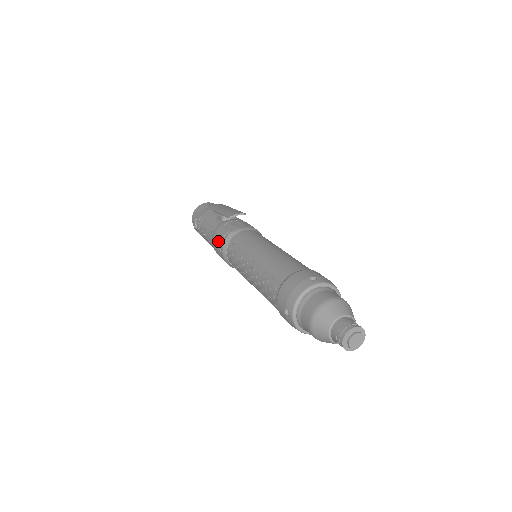
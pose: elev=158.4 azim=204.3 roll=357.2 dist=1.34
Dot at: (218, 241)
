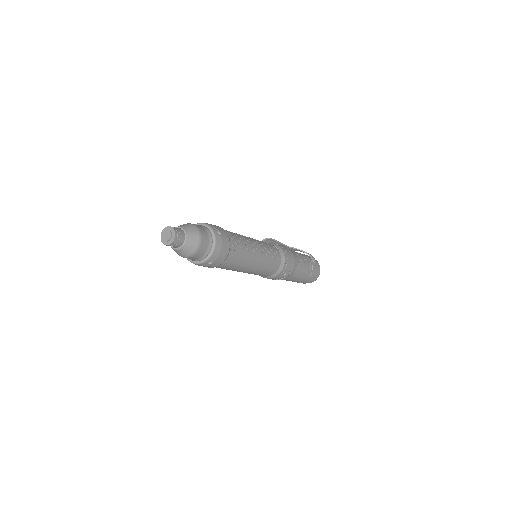
Dot at: occluded
